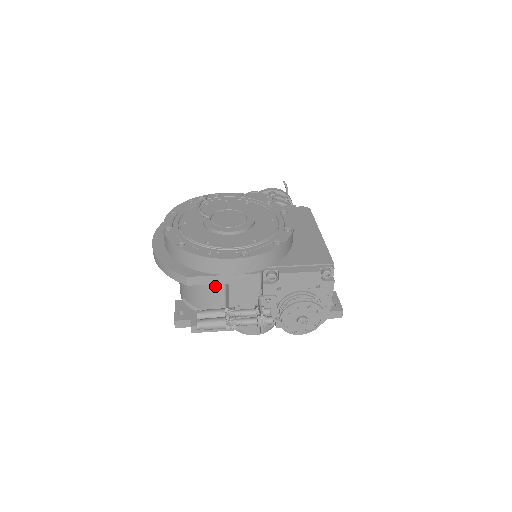
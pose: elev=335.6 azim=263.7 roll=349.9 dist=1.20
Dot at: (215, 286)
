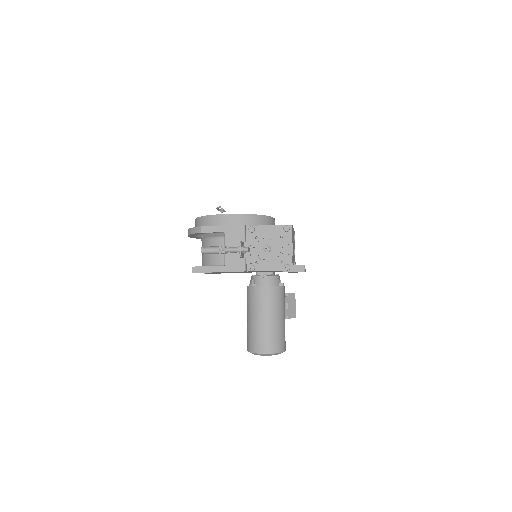
Dot at: (219, 241)
